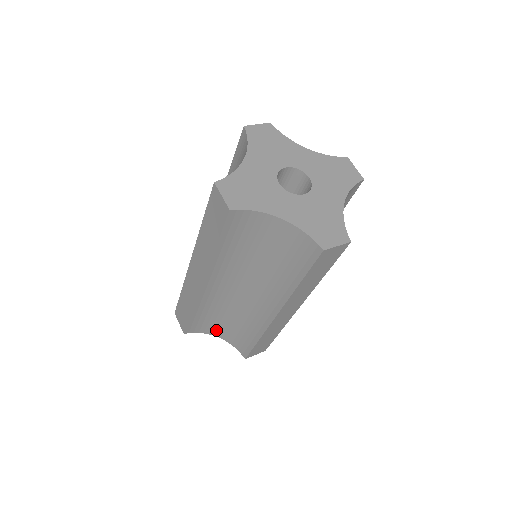
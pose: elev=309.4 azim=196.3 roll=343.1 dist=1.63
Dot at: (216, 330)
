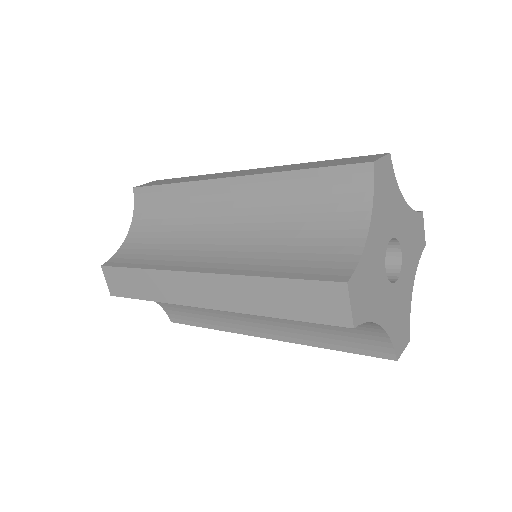
Dot at: occluded
